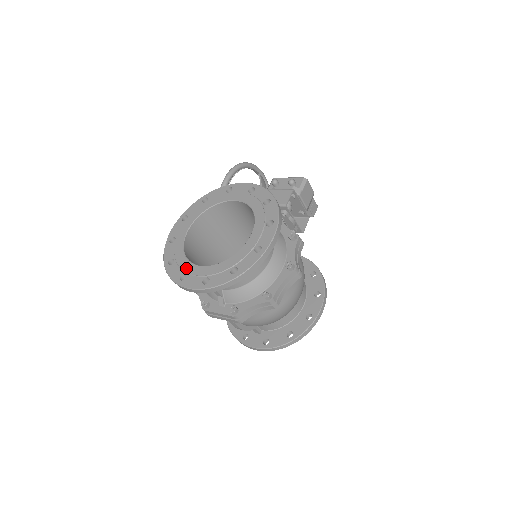
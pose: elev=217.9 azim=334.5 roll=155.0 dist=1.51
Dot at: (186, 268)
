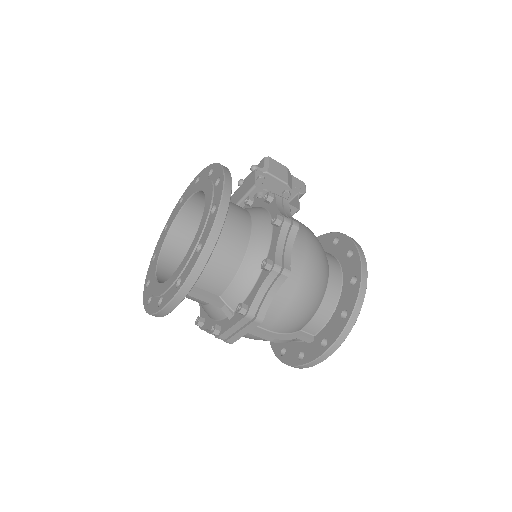
Dot at: (160, 291)
